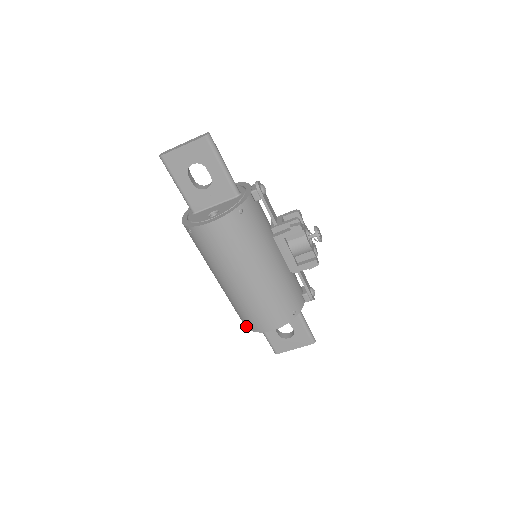
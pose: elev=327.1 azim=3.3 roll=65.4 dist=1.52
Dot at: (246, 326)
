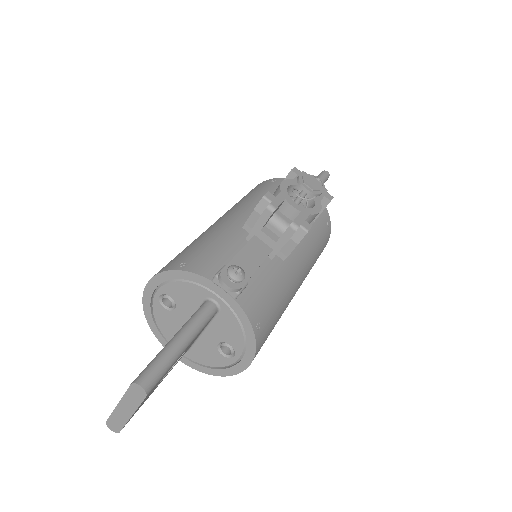
Dot at: occluded
